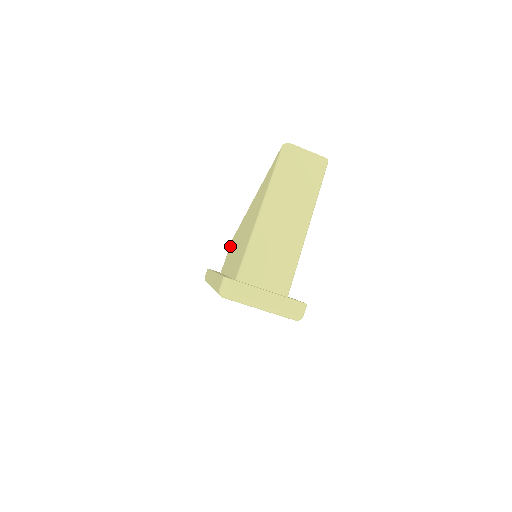
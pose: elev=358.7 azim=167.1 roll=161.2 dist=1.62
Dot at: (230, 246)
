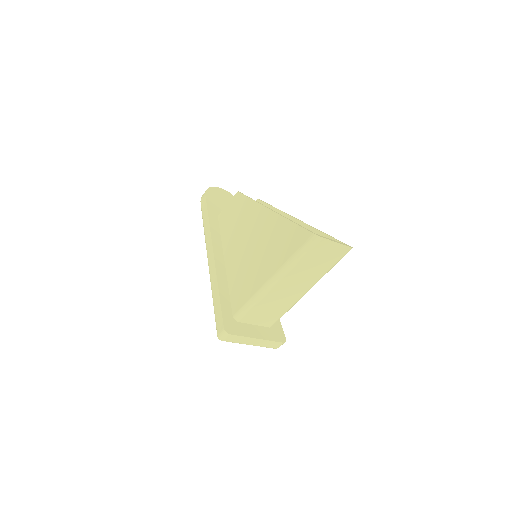
Dot at: (233, 200)
